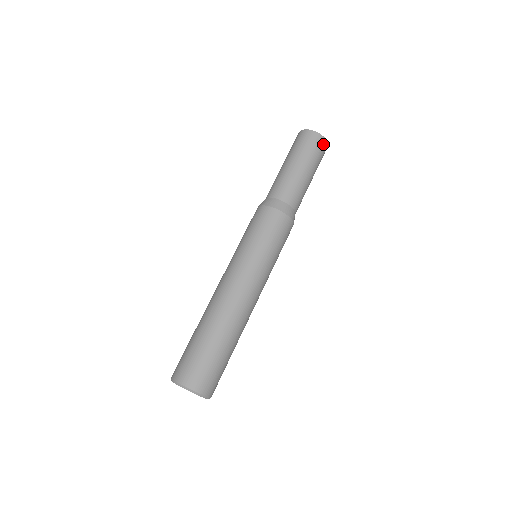
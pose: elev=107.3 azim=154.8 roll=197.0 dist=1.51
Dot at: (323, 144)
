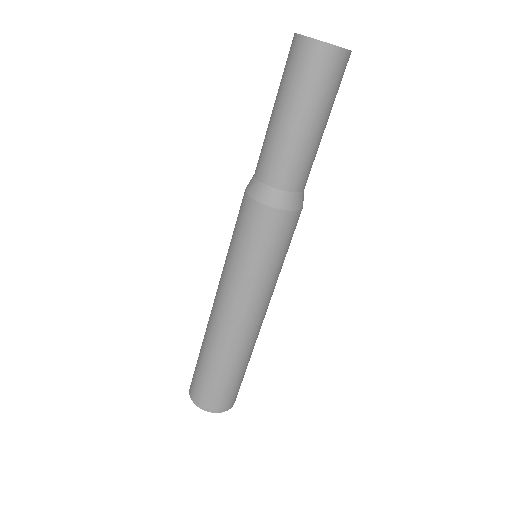
Dot at: (328, 57)
